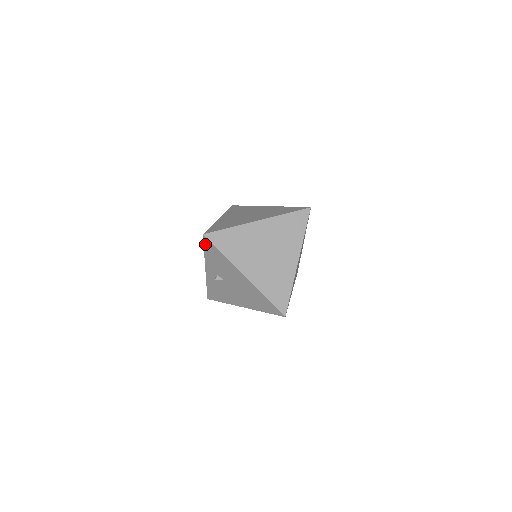
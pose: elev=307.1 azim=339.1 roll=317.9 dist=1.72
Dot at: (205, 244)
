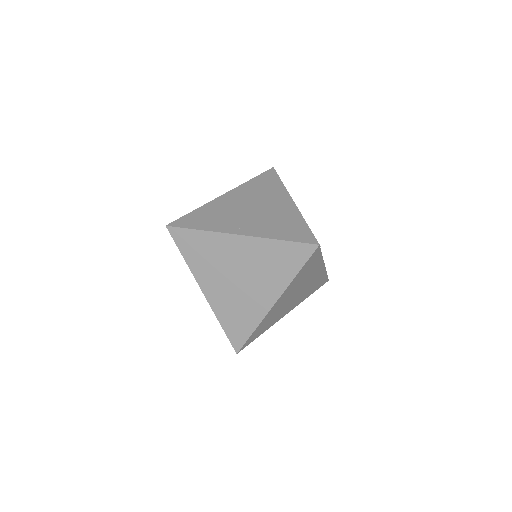
Dot at: occluded
